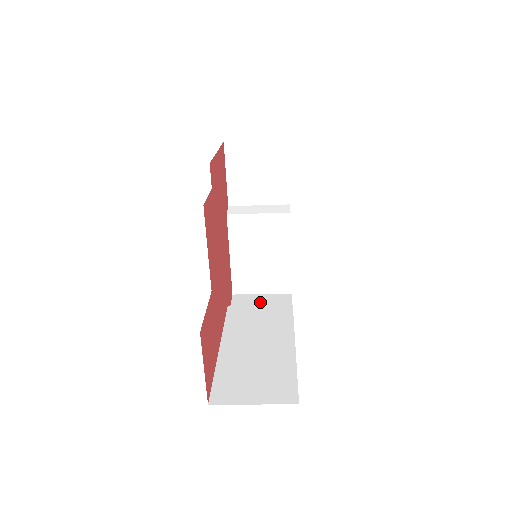
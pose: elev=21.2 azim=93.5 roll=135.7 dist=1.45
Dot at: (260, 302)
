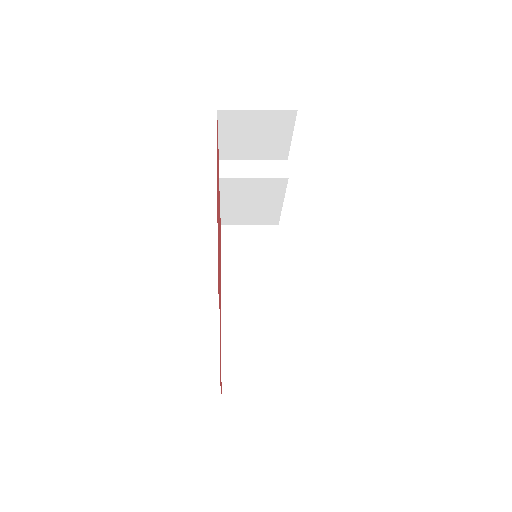
Dot at: (249, 240)
